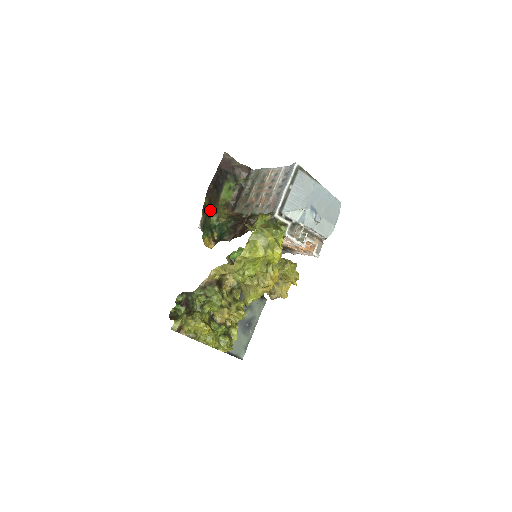
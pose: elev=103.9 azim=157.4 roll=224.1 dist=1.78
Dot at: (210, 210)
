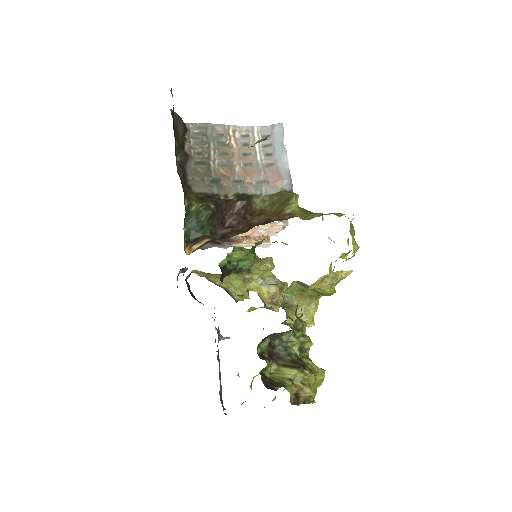
Dot at: occluded
